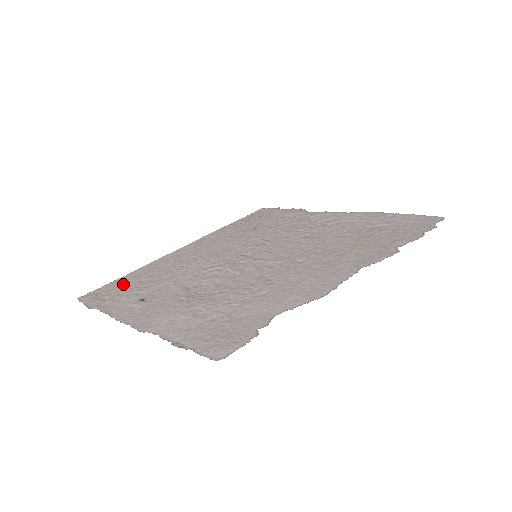
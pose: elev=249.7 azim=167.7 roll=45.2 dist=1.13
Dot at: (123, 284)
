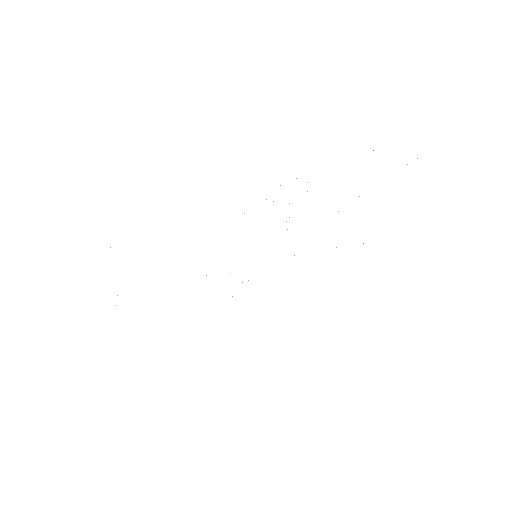
Dot at: occluded
